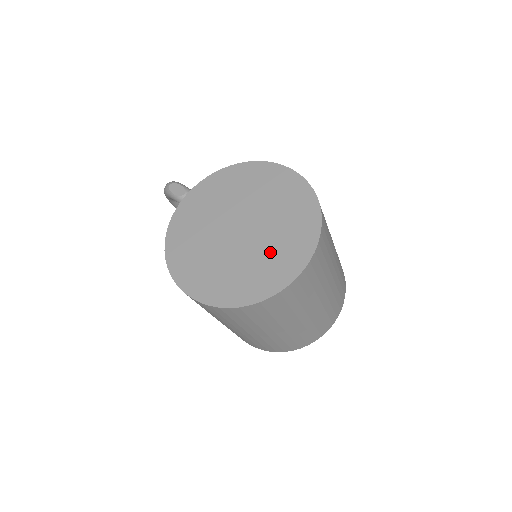
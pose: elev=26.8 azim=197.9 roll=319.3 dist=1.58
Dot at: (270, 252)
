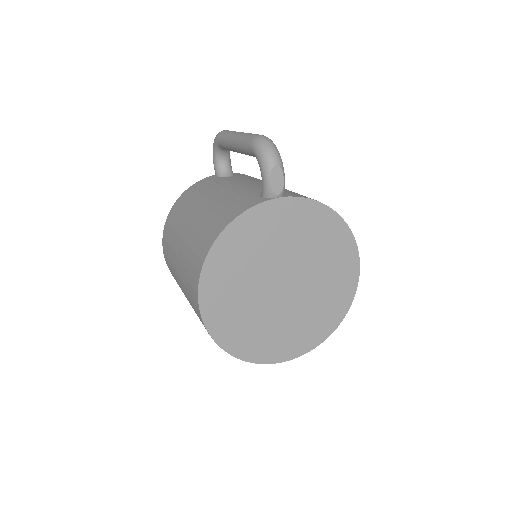
Dot at: (285, 327)
